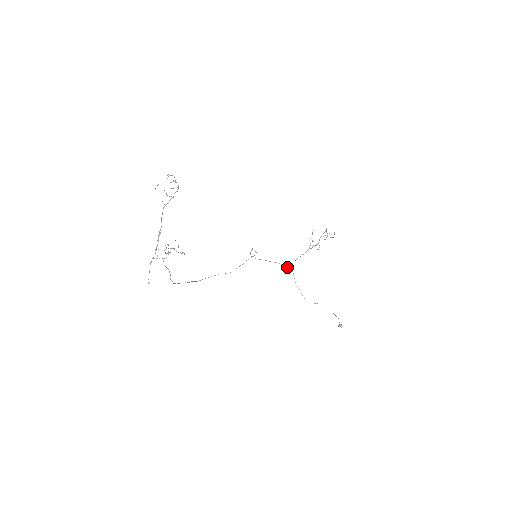
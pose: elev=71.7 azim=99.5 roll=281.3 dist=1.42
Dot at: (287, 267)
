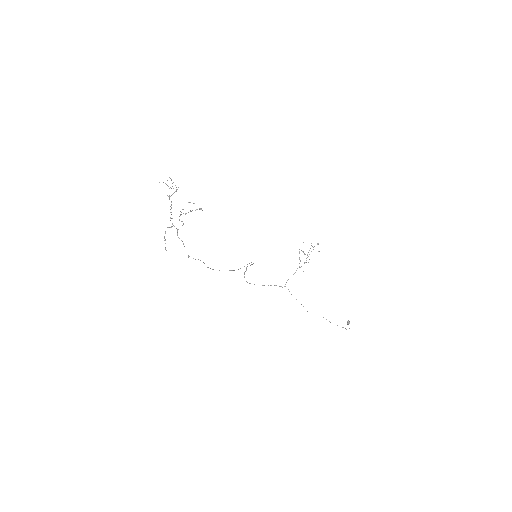
Dot at: occluded
